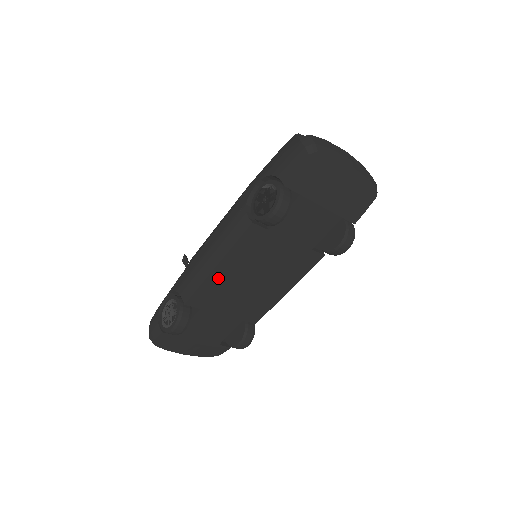
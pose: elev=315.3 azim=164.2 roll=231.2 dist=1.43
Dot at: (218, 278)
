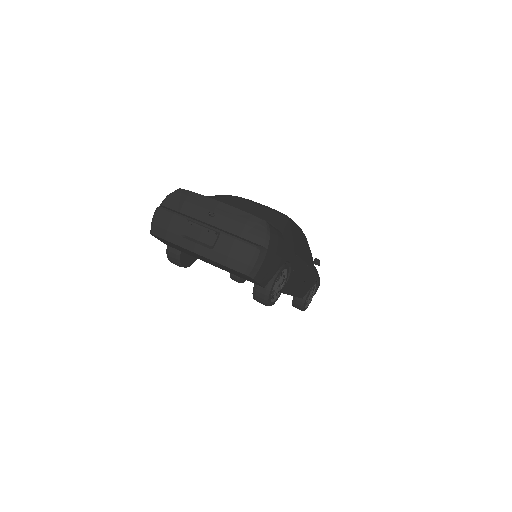
Dot at: occluded
